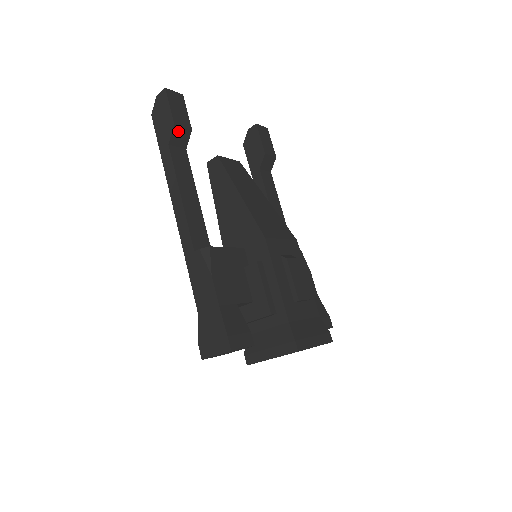
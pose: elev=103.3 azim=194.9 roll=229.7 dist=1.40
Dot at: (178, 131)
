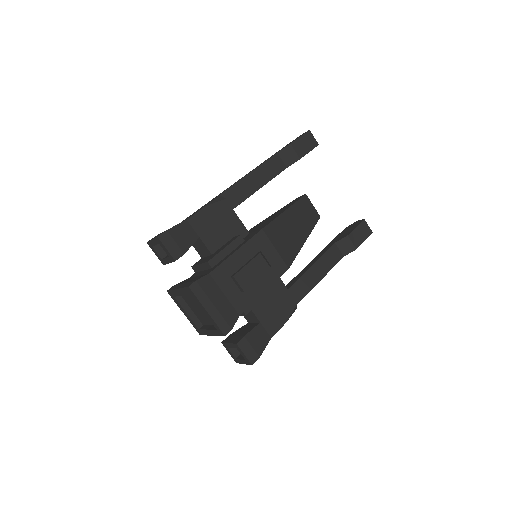
Dot at: (290, 151)
